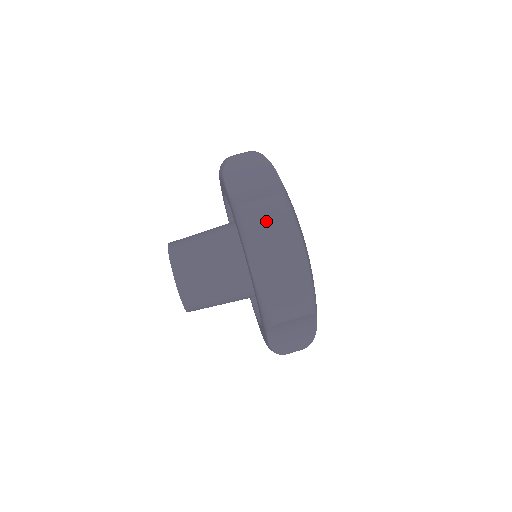
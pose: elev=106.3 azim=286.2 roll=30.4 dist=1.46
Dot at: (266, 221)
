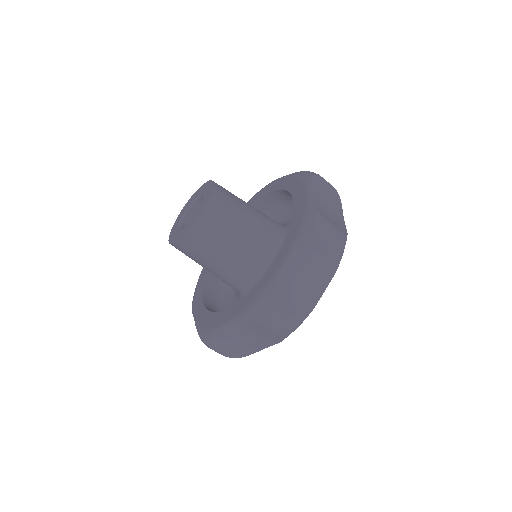
Dot at: occluded
